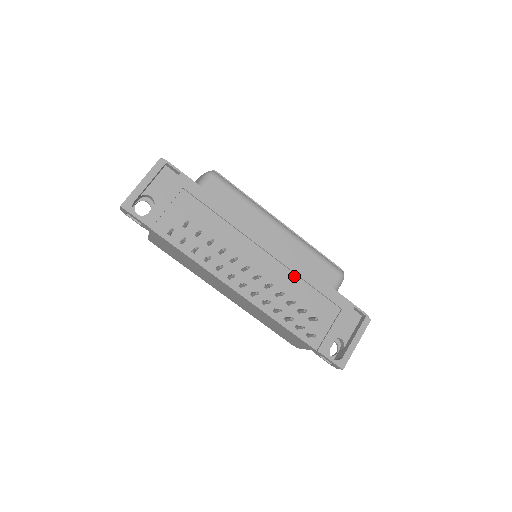
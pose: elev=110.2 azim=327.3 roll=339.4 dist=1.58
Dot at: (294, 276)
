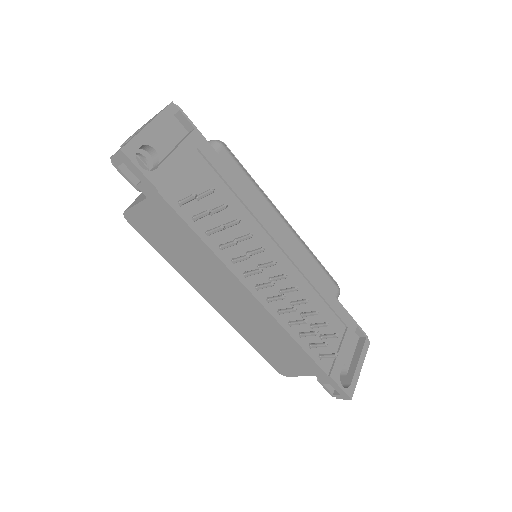
Dot at: (306, 283)
